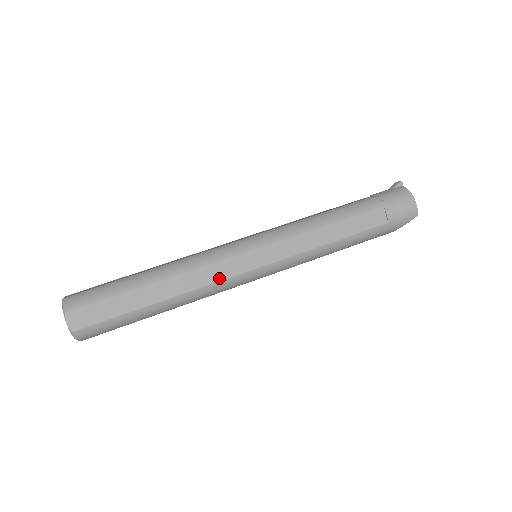
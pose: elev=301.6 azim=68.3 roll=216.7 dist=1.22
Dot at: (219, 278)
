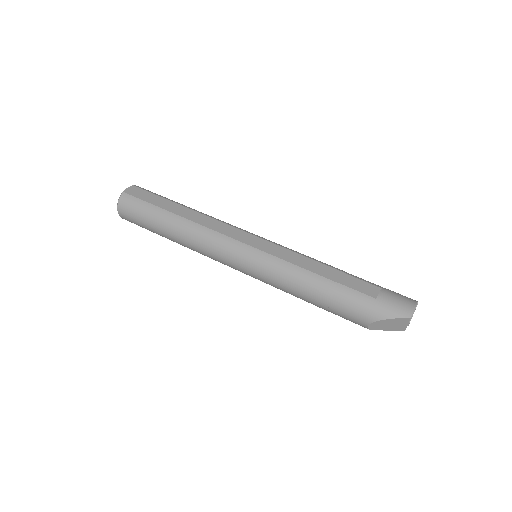
Dot at: (220, 231)
